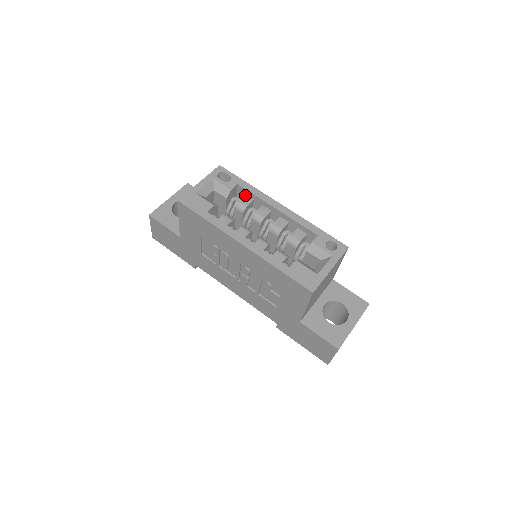
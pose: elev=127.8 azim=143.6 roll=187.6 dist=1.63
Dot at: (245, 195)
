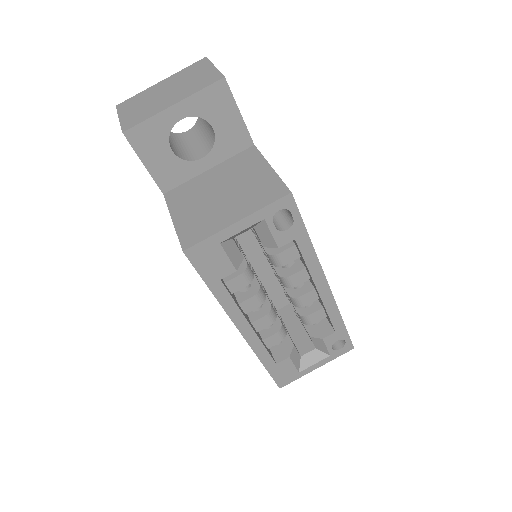
Dot at: (294, 246)
